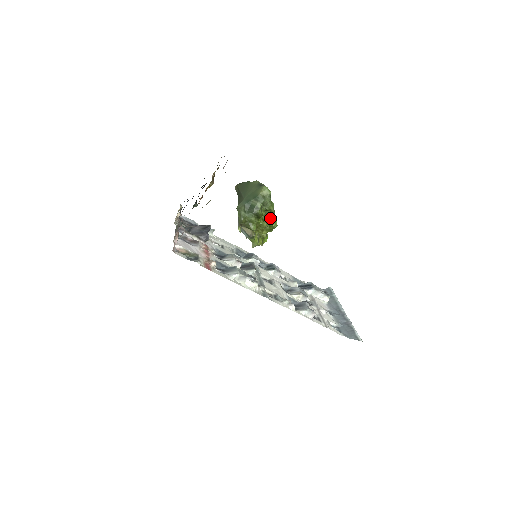
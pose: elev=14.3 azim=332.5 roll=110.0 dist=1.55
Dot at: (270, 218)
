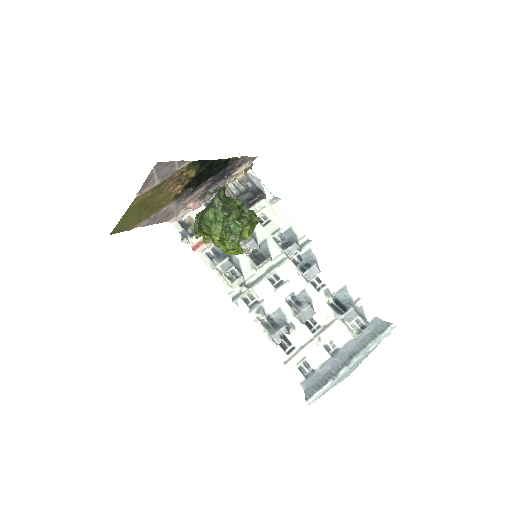
Dot at: (224, 239)
